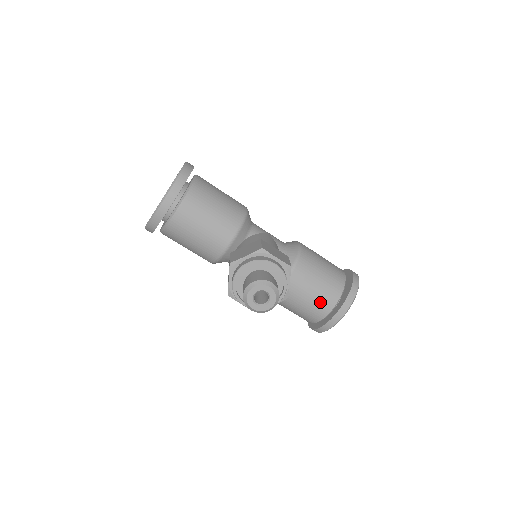
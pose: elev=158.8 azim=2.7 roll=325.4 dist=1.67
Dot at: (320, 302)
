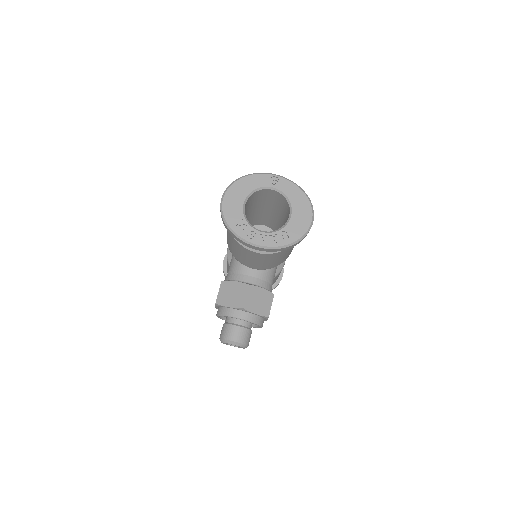
Dot at: occluded
